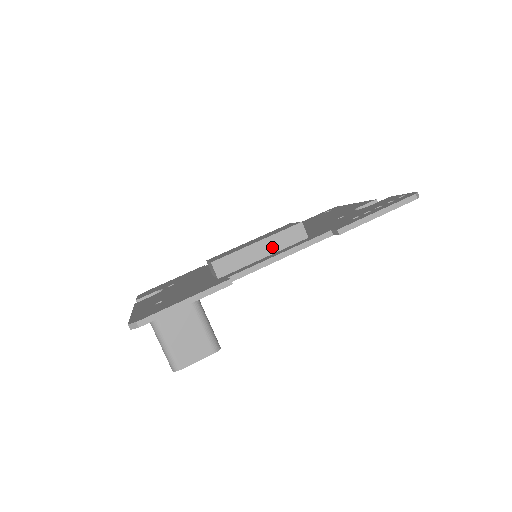
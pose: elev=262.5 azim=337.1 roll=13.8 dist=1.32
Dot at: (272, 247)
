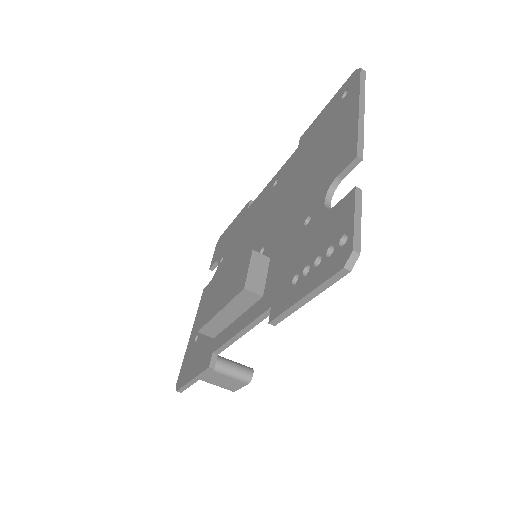
Dot at: (235, 312)
